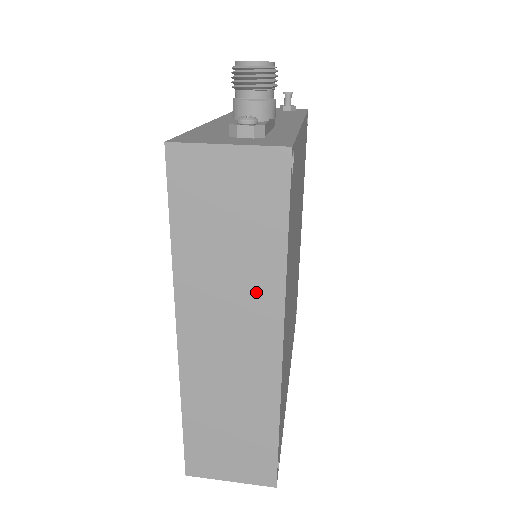
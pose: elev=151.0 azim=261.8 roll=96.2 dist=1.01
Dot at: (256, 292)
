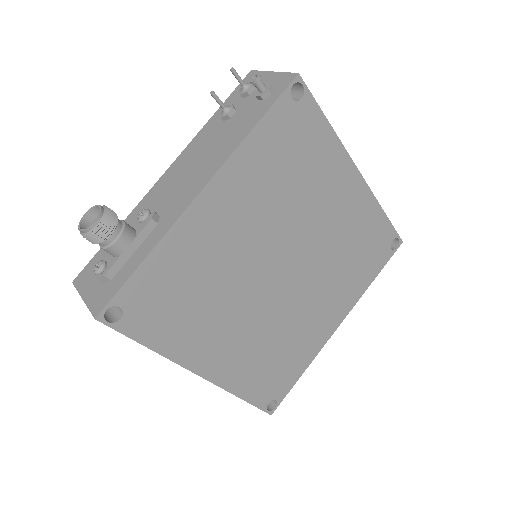
Dot at: occluded
